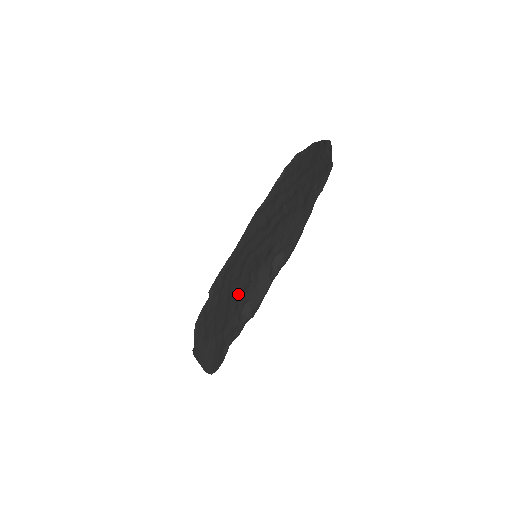
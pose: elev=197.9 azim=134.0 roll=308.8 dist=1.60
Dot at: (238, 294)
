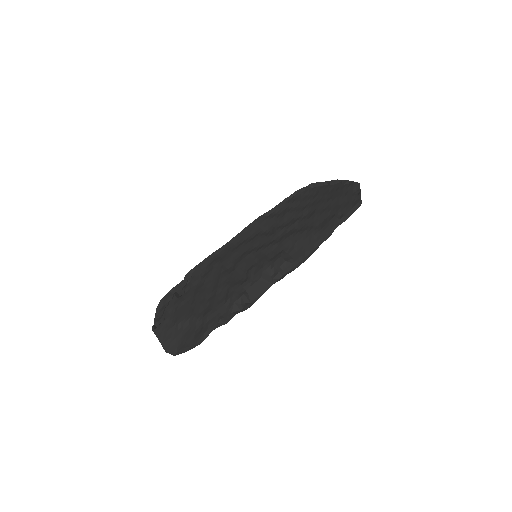
Dot at: (232, 284)
